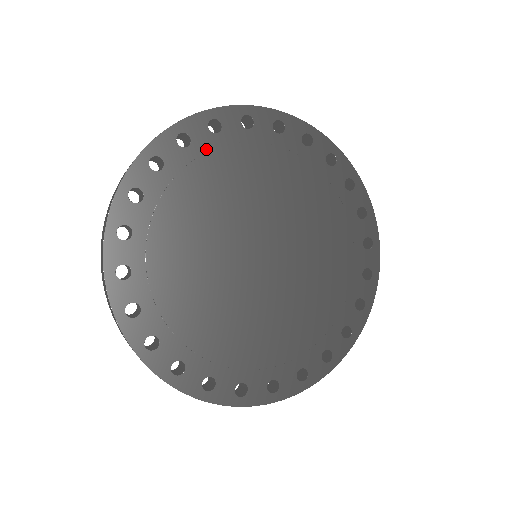
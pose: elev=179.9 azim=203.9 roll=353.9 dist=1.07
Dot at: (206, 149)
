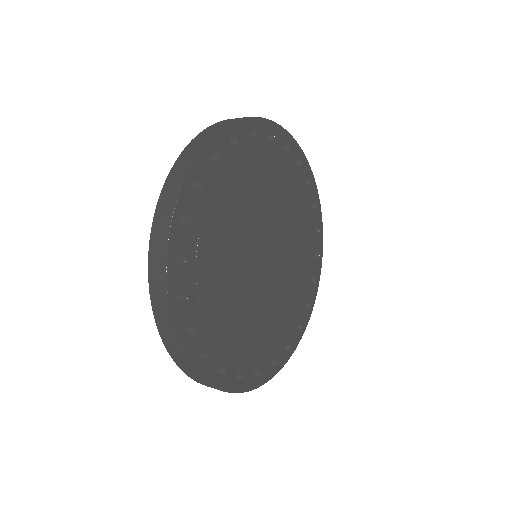
Dot at: (289, 165)
